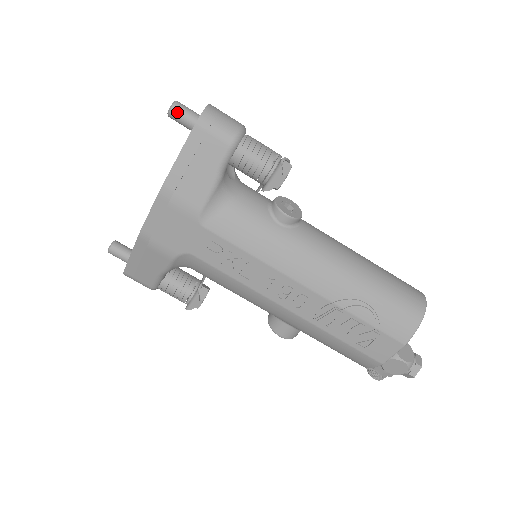
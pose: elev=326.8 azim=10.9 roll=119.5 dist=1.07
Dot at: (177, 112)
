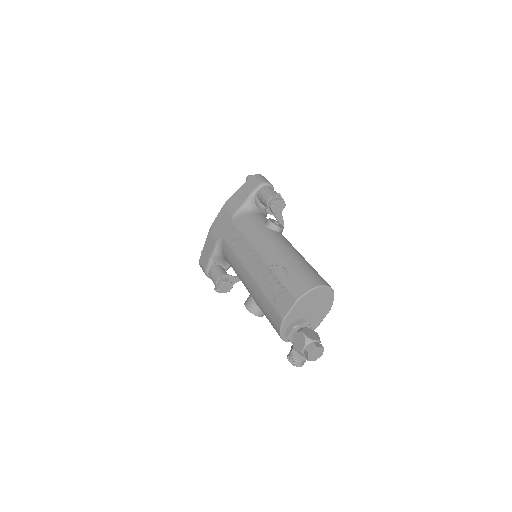
Dot at: (249, 177)
